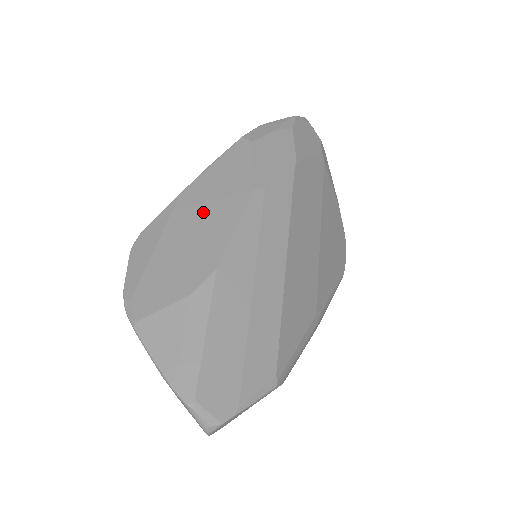
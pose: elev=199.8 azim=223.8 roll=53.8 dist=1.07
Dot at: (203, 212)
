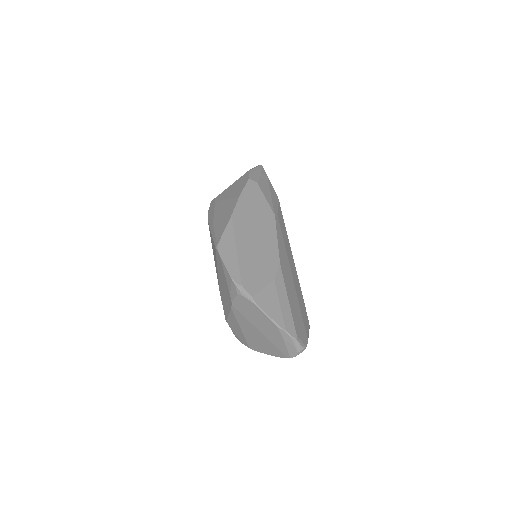
Dot at: (253, 229)
